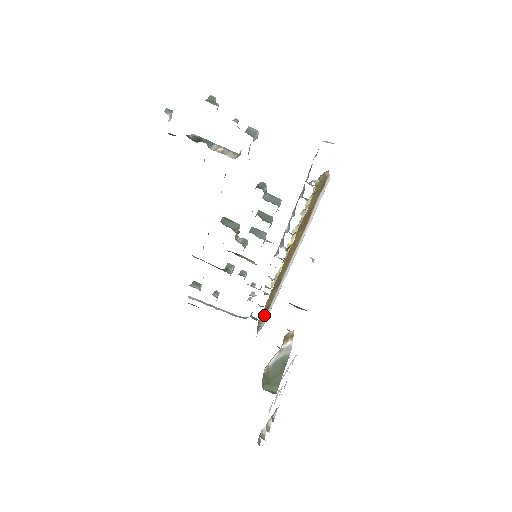
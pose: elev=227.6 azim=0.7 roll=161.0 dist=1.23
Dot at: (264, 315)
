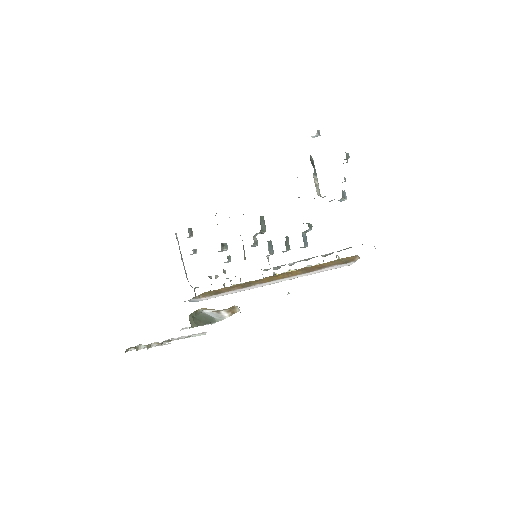
Dot at: (209, 294)
